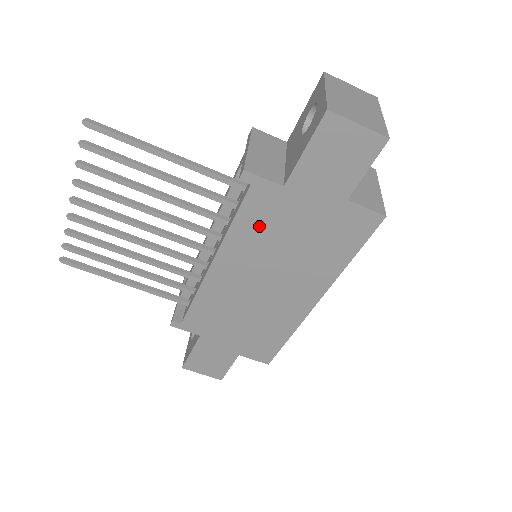
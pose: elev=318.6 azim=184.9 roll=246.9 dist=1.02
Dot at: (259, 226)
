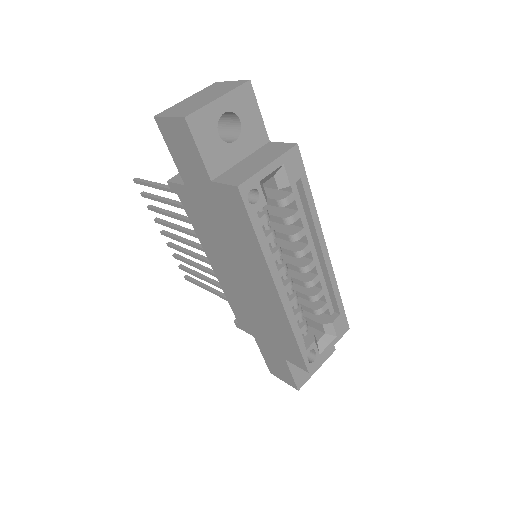
Dot at: (201, 223)
